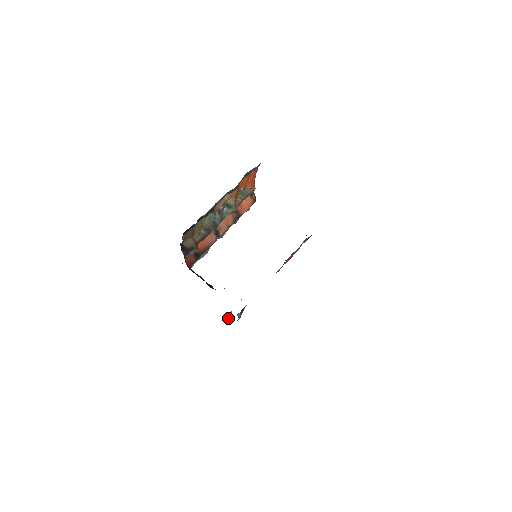
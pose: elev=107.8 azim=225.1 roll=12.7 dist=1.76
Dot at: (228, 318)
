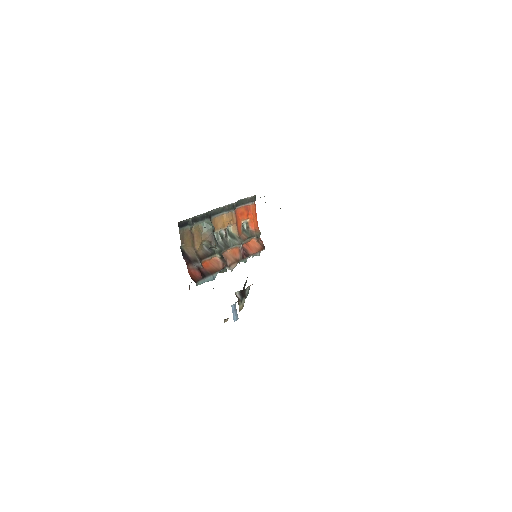
Dot at: (233, 319)
